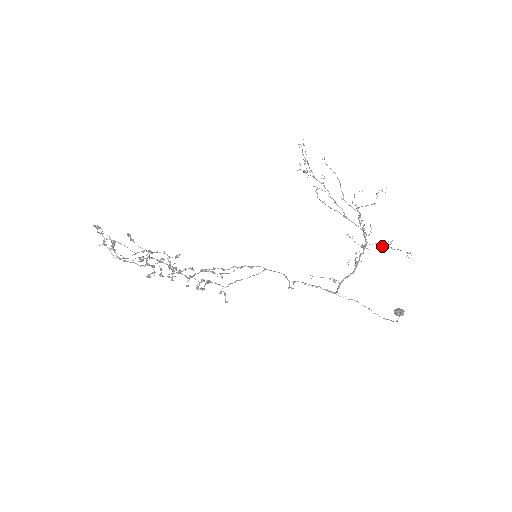
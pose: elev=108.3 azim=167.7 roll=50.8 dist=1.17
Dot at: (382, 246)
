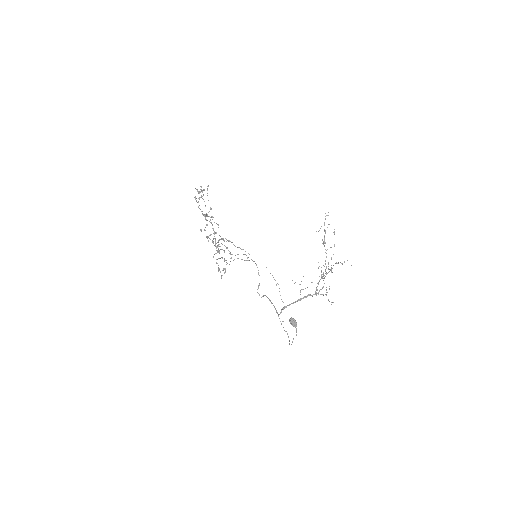
Dot at: occluded
